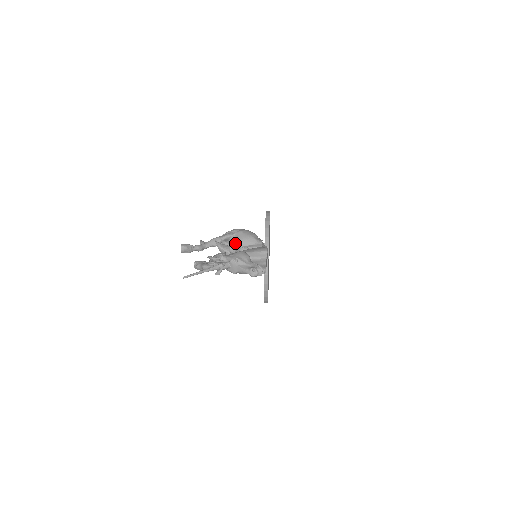
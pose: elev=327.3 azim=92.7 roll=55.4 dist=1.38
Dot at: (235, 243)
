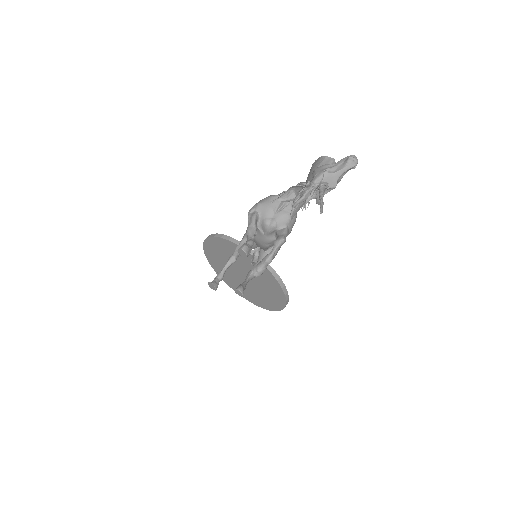
Dot at: (267, 215)
